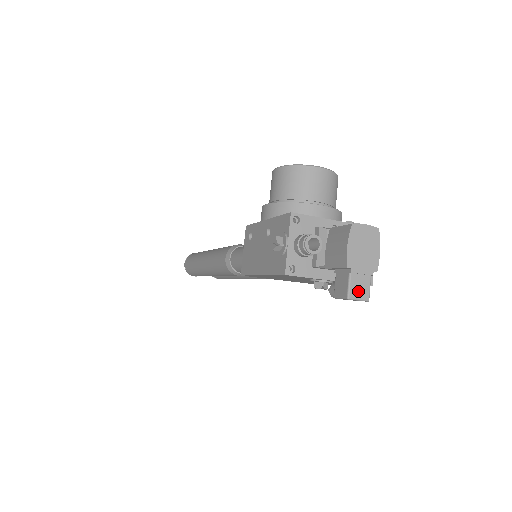
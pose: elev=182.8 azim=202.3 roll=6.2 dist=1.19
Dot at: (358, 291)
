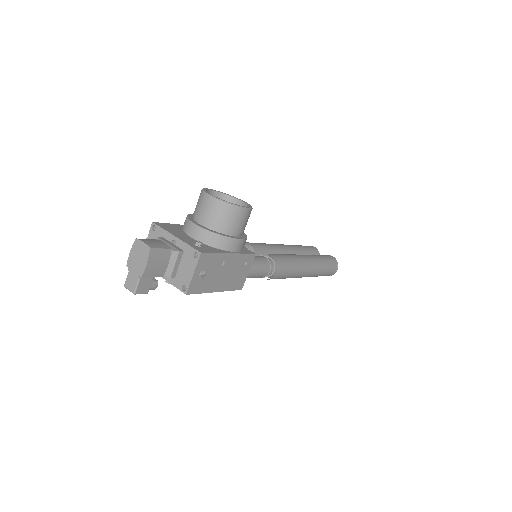
Dot at: (130, 284)
